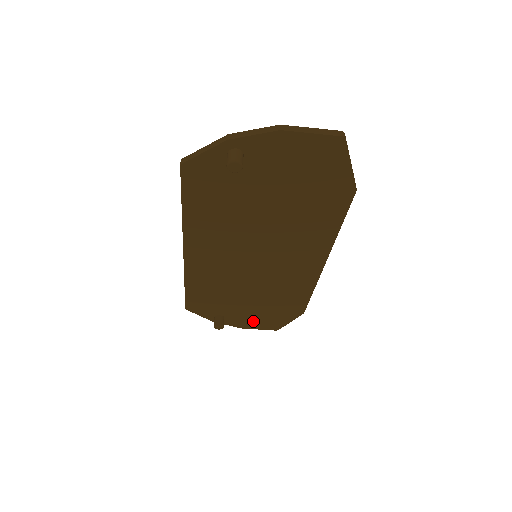
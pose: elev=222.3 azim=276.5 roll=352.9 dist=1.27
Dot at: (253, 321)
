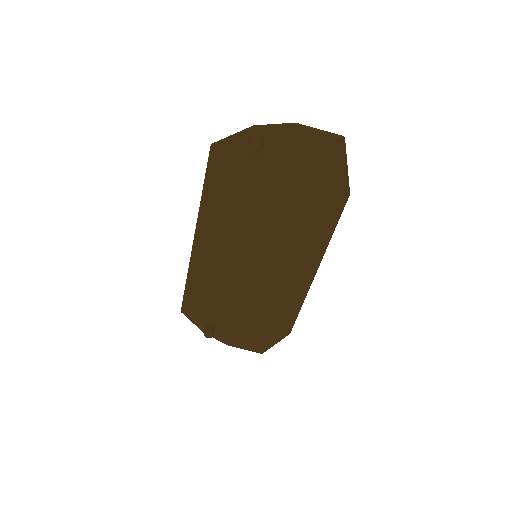
Dot at: (241, 337)
